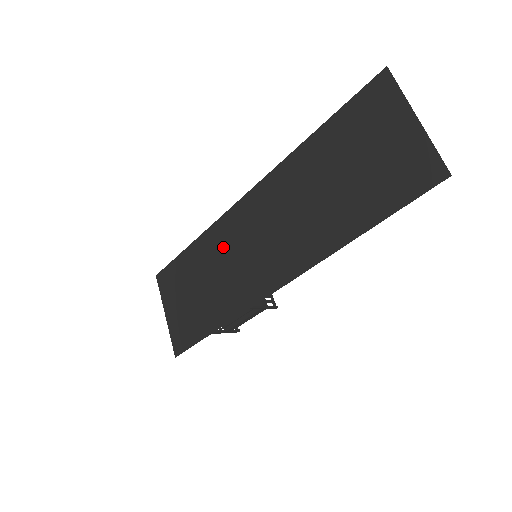
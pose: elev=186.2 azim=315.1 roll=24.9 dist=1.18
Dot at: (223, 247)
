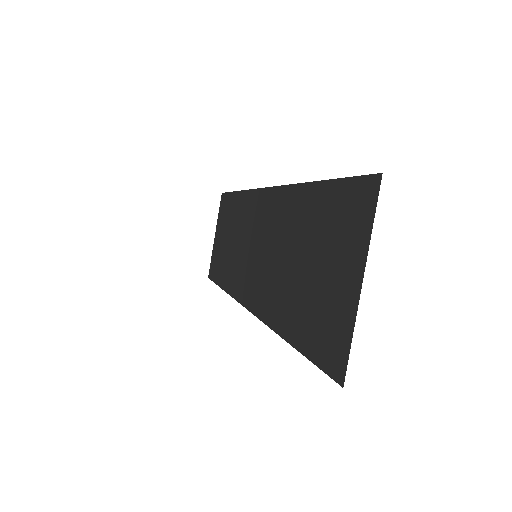
Dot at: (245, 222)
